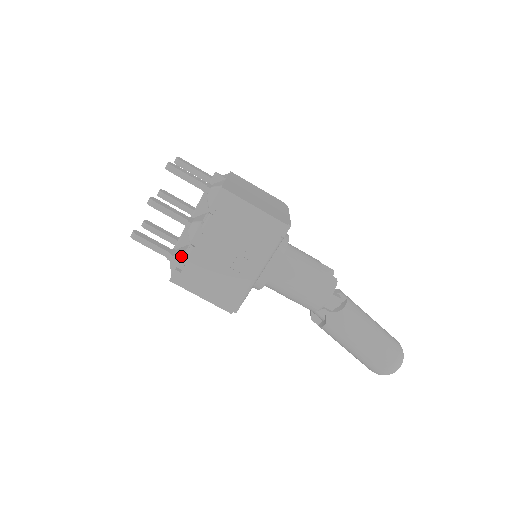
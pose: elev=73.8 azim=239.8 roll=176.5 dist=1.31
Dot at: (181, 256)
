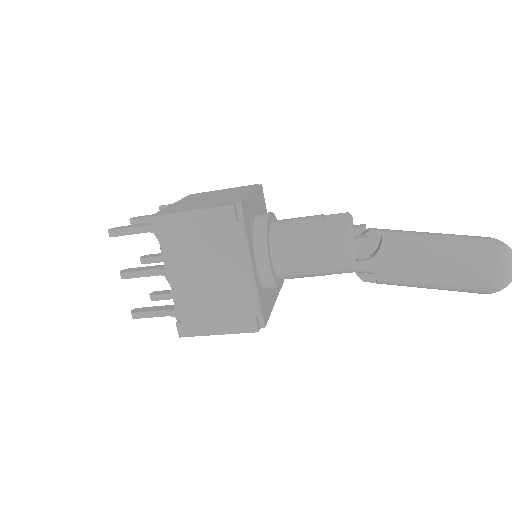
Dot at: occluded
